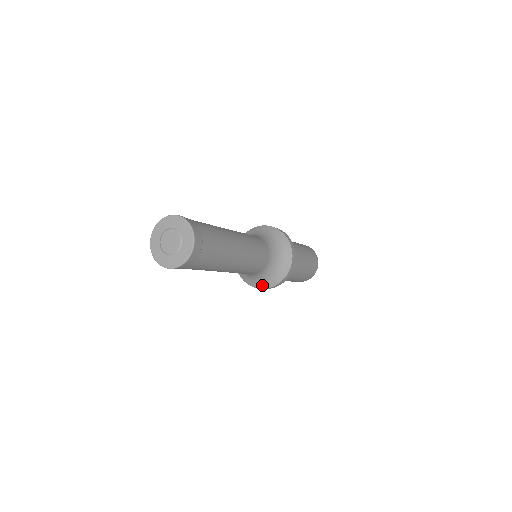
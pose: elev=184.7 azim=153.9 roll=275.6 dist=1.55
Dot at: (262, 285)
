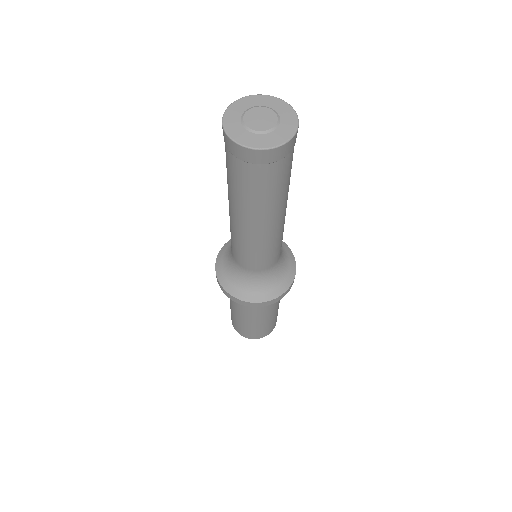
Dot at: (225, 281)
